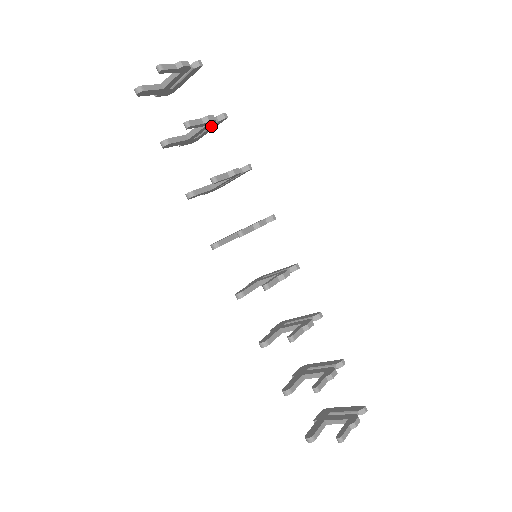
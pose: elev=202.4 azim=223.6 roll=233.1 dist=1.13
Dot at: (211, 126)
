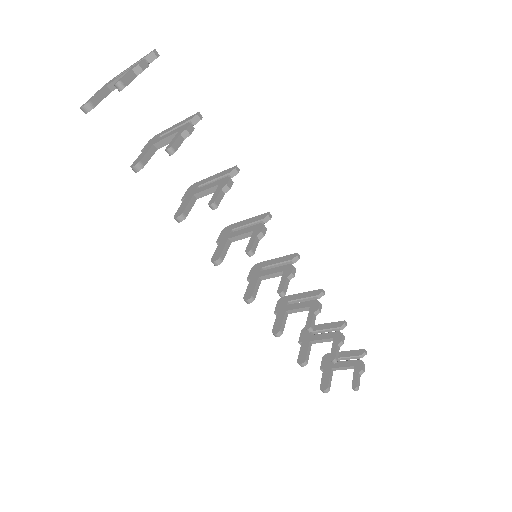
Dot at: occluded
